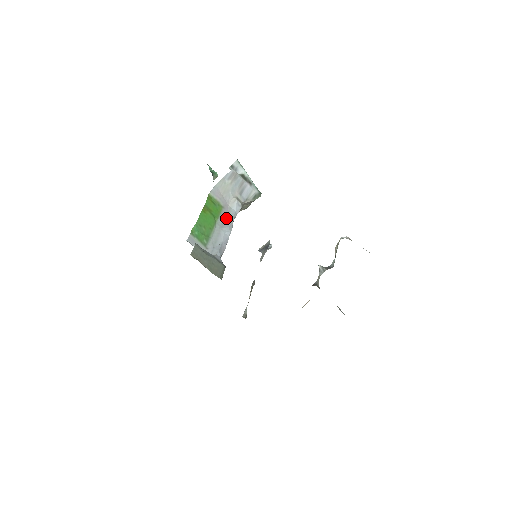
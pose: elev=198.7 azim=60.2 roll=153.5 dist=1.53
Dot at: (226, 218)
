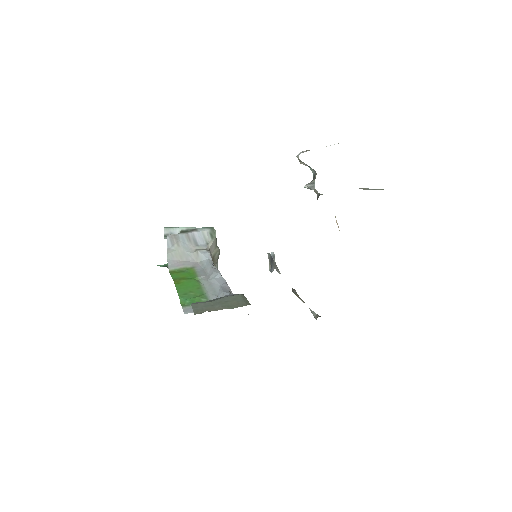
Dot at: (205, 271)
